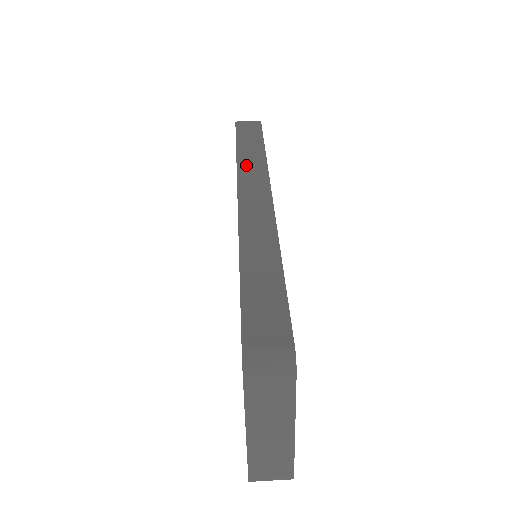
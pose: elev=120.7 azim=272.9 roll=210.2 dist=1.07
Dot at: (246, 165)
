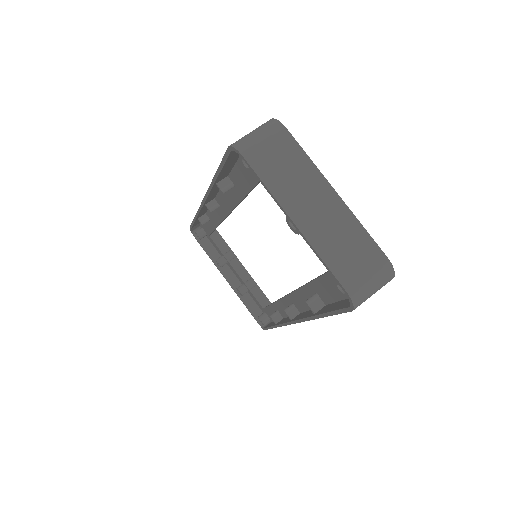
Dot at: occluded
